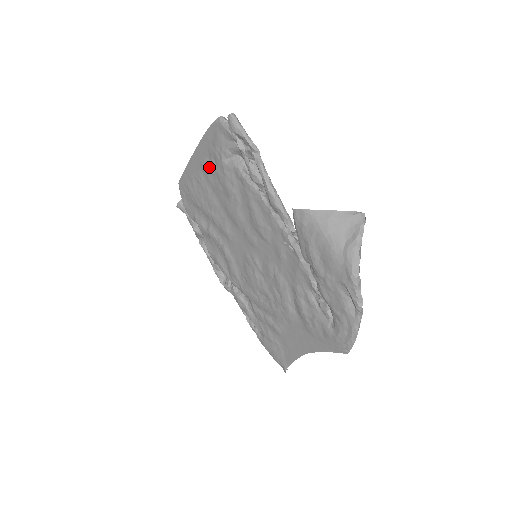
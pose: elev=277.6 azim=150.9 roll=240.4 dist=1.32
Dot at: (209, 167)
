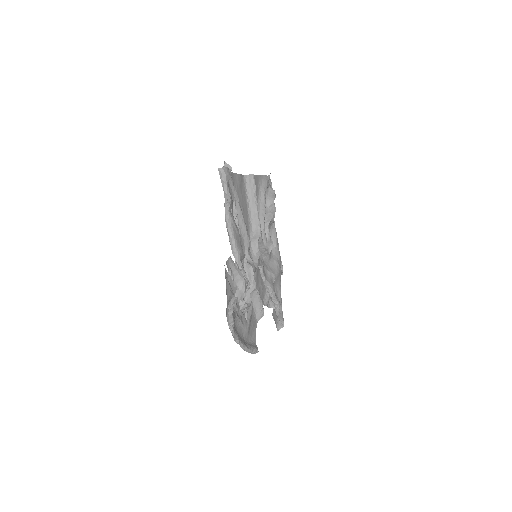
Dot at: (240, 182)
